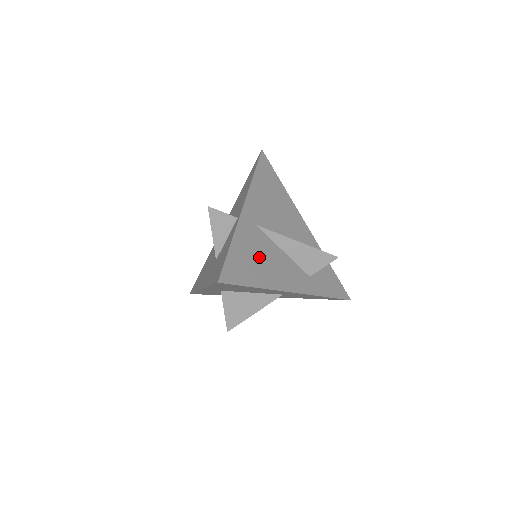
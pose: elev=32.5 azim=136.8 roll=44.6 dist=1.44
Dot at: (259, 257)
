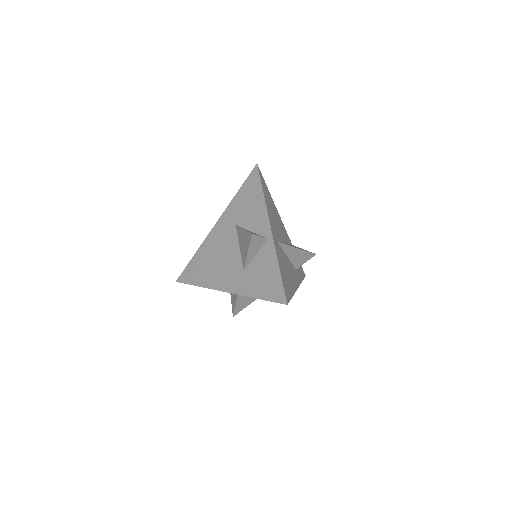
Dot at: (286, 270)
